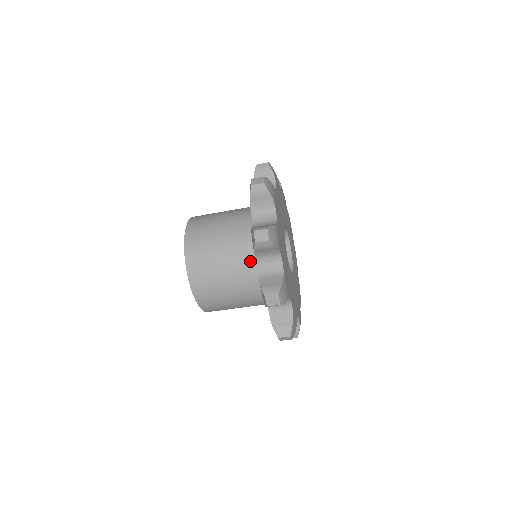
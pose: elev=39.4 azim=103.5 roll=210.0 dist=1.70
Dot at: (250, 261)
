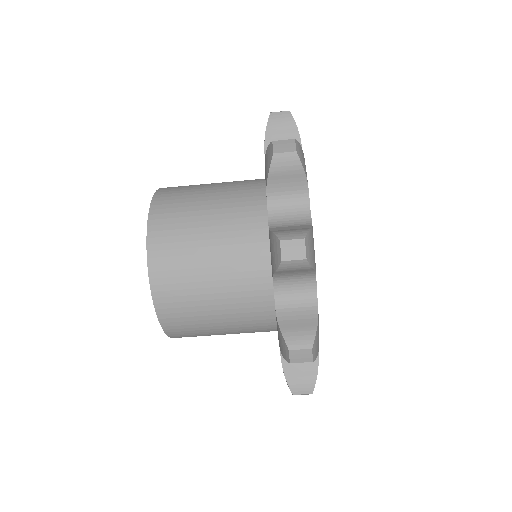
Dot at: (253, 186)
